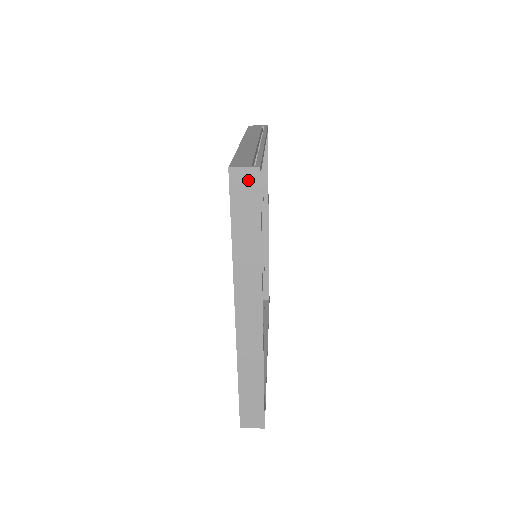
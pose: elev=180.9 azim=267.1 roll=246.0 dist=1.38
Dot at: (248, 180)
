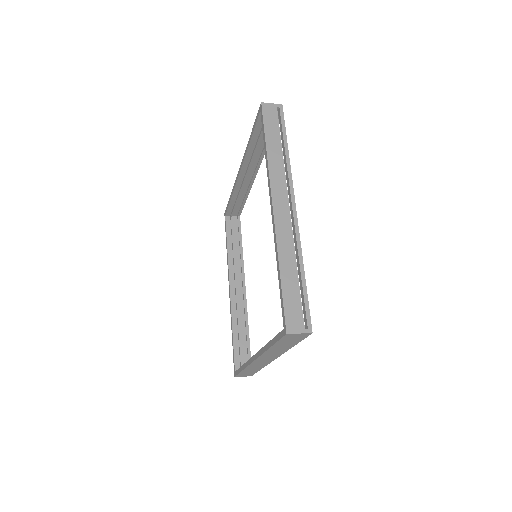
Dot at: (299, 336)
